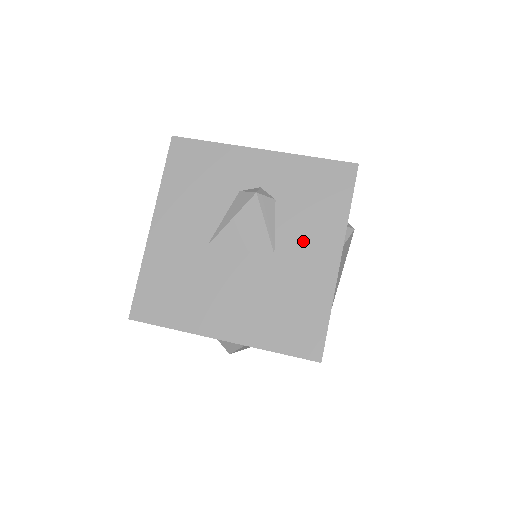
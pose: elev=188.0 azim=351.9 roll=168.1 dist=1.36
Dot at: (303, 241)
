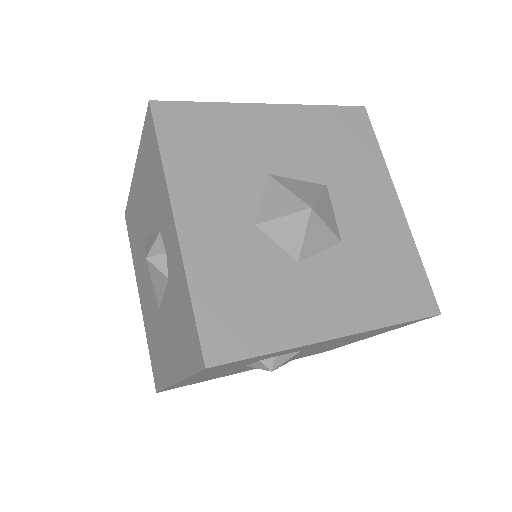
Dot at: (168, 333)
